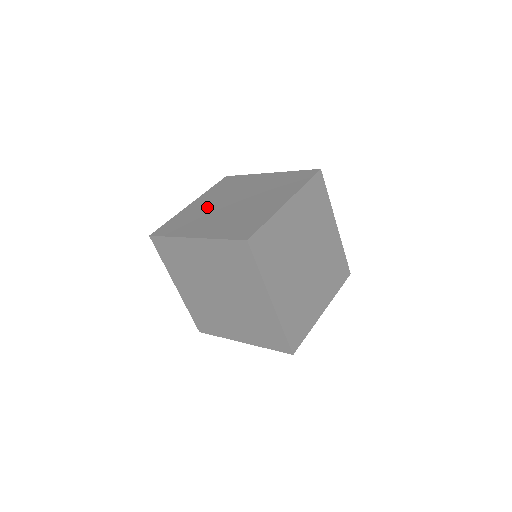
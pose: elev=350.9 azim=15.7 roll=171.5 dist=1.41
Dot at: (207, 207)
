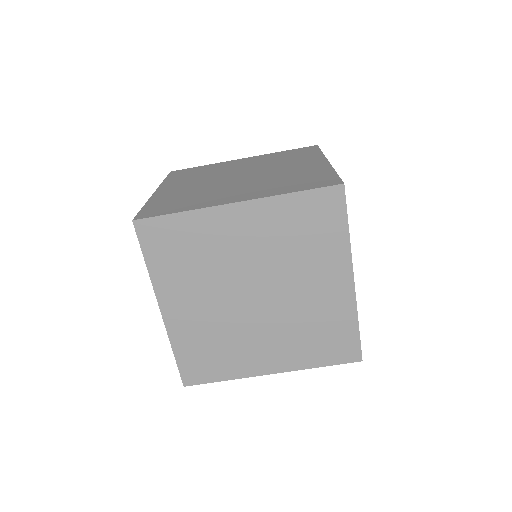
Dot at: (230, 168)
